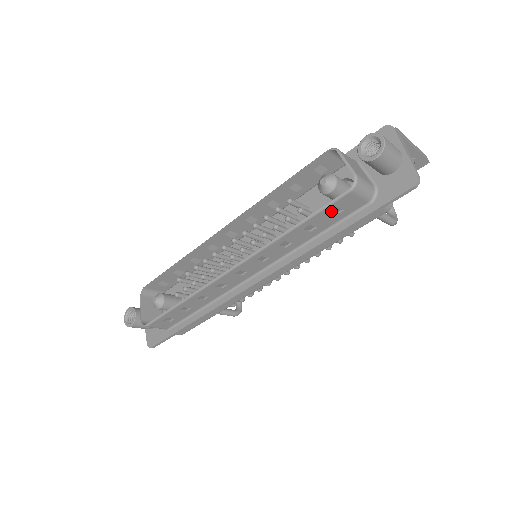
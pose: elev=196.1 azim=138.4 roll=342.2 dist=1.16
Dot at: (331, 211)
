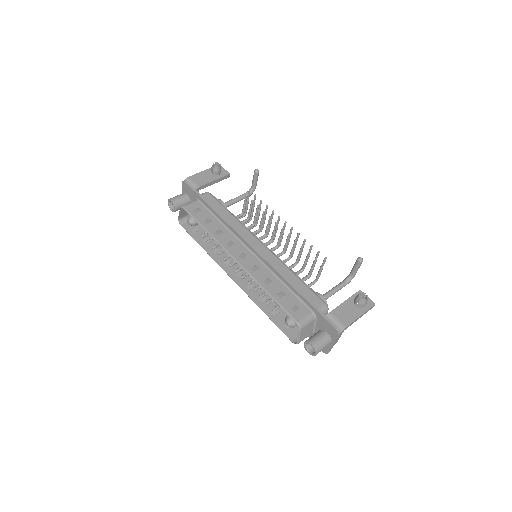
Dot at: (285, 326)
